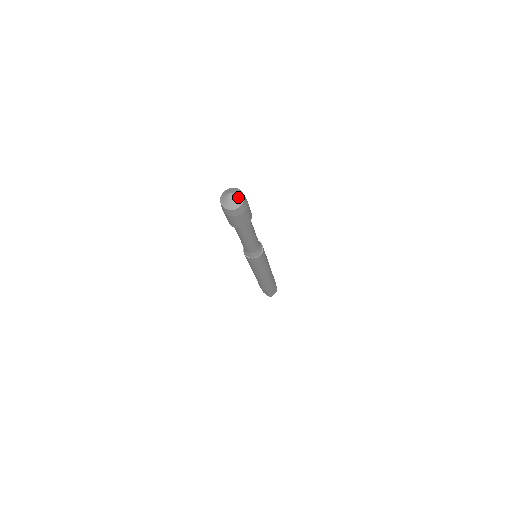
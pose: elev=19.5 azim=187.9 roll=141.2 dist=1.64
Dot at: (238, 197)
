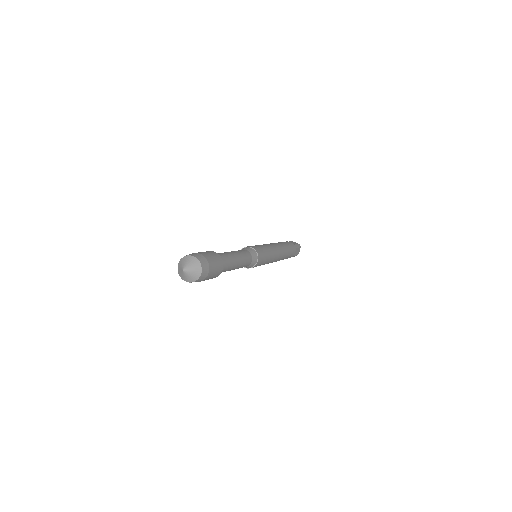
Dot at: (193, 268)
